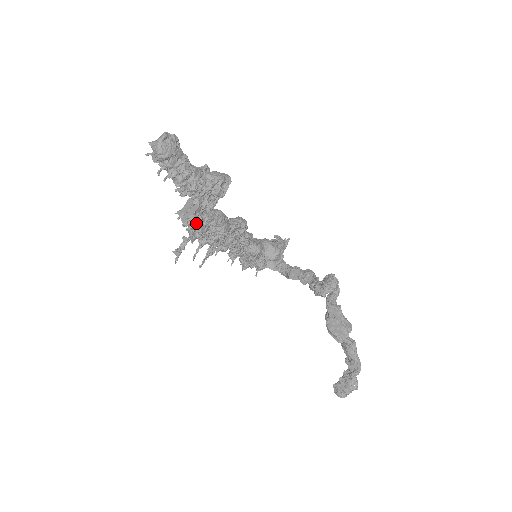
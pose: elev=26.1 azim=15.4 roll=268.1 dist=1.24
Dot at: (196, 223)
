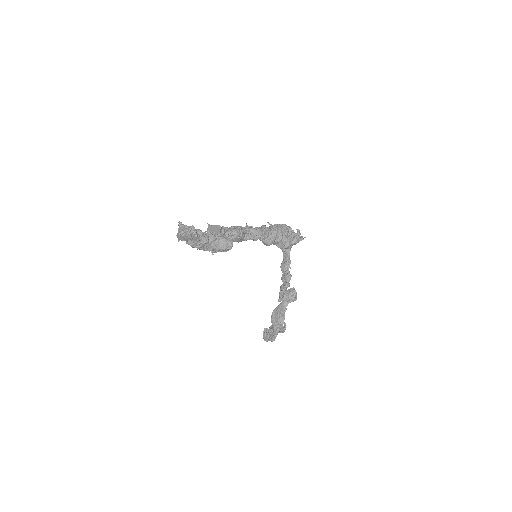
Dot at: occluded
